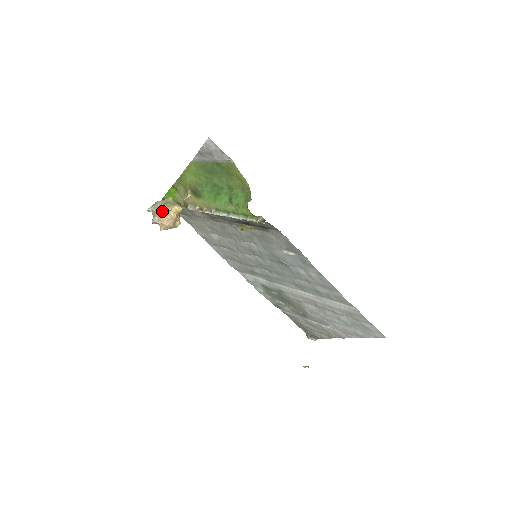
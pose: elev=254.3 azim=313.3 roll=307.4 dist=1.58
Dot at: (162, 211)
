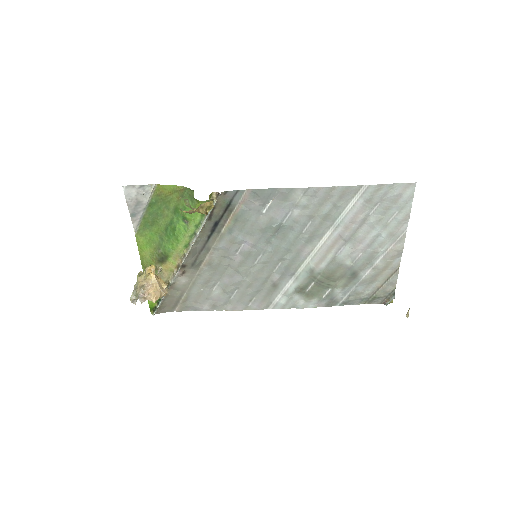
Dot at: (141, 285)
